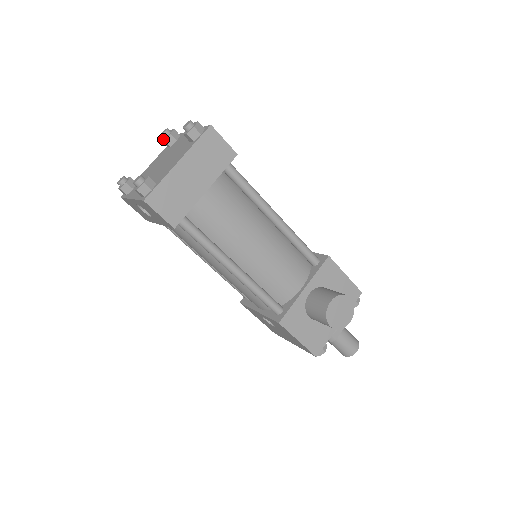
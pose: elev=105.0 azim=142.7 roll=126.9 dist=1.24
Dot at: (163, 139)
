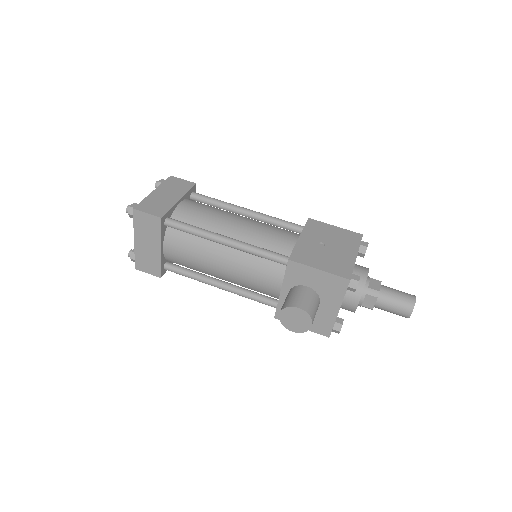
Dot at: occluded
